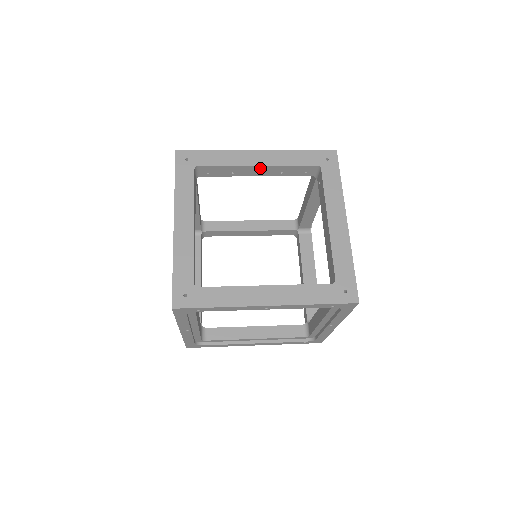
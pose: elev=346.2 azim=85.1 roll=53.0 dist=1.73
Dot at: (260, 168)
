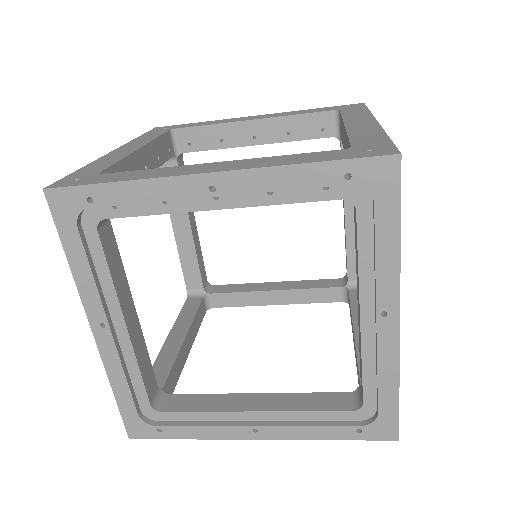
Dot at: (256, 126)
